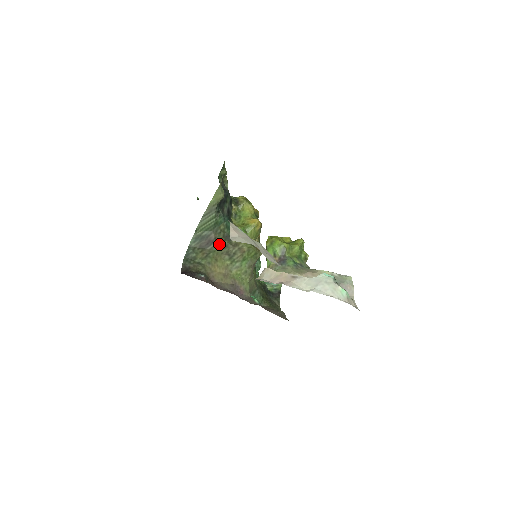
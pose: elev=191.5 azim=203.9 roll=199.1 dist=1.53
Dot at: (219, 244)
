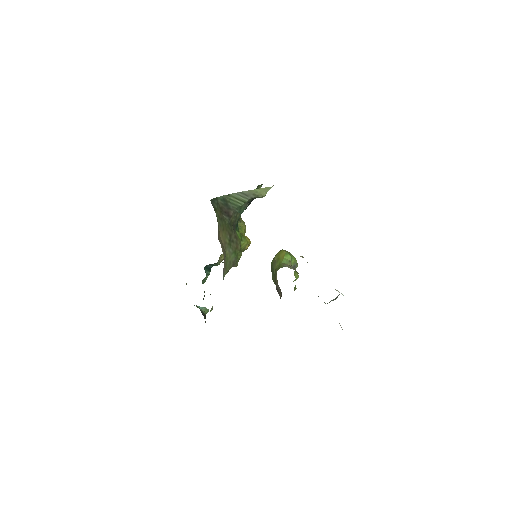
Dot at: (229, 223)
